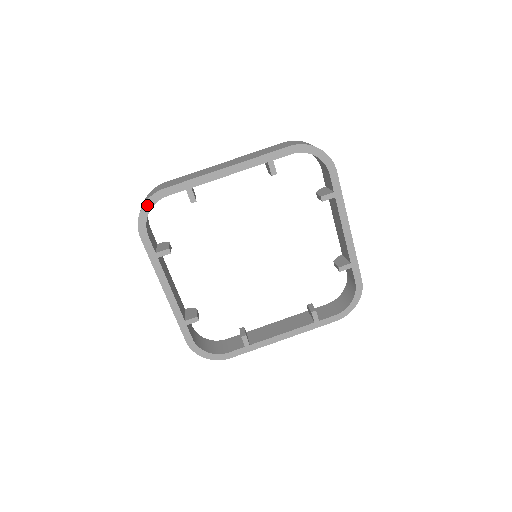
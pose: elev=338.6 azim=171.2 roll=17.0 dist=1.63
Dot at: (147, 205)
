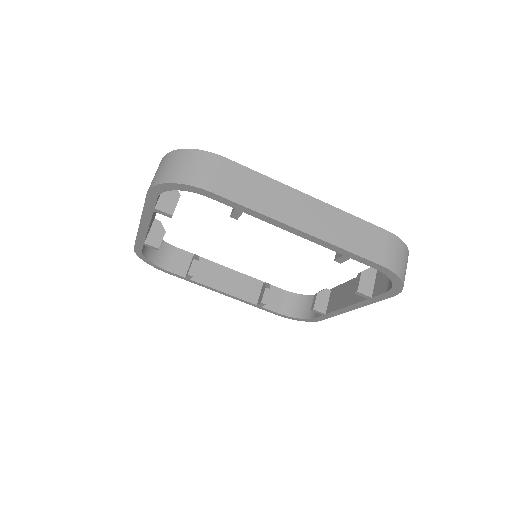
Dot at: (142, 258)
